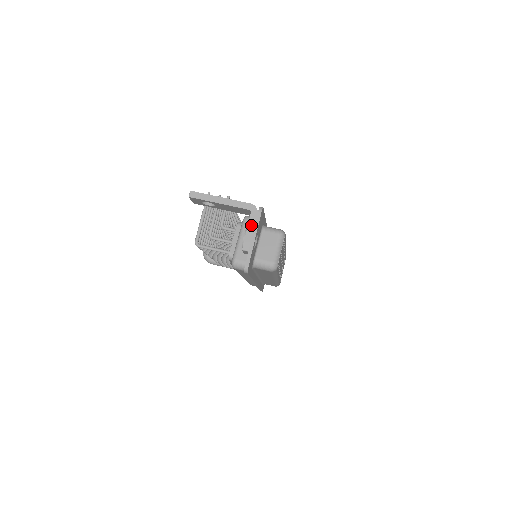
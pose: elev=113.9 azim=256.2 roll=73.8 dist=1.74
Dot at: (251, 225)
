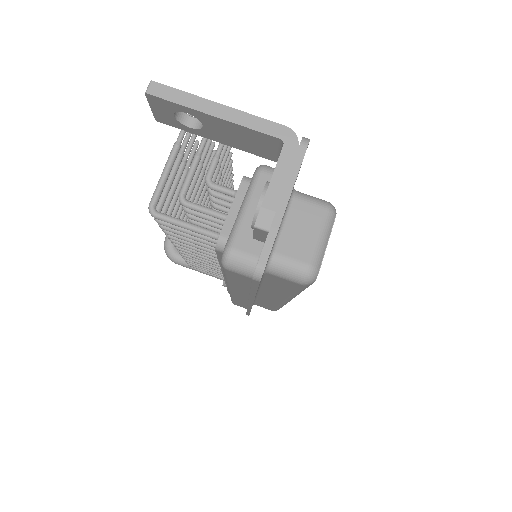
Dot at: (281, 172)
